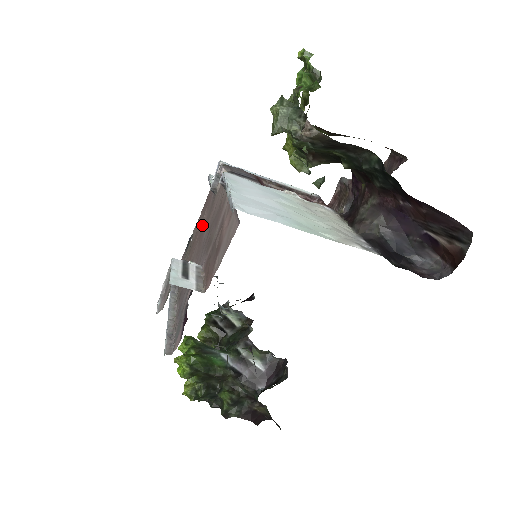
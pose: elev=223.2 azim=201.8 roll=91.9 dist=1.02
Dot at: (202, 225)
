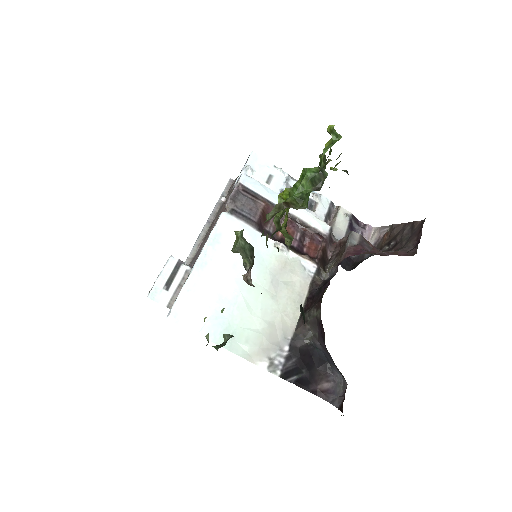
Dot at: occluded
